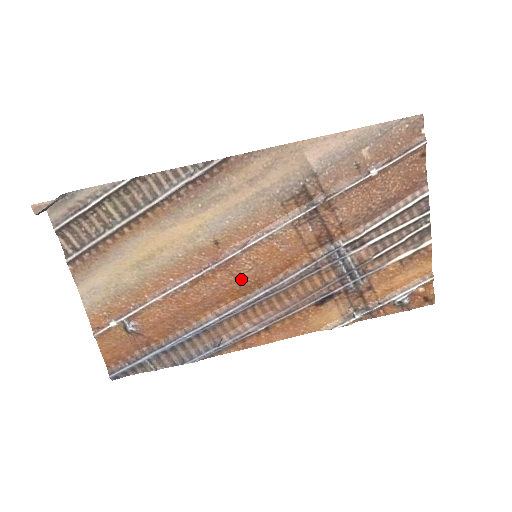
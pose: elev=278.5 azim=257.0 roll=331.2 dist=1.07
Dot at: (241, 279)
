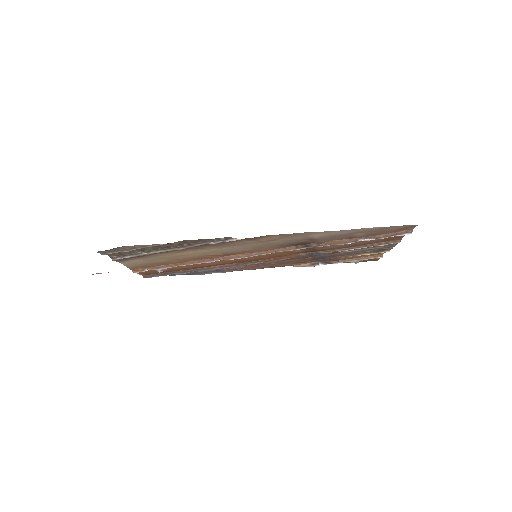
Dot at: (242, 260)
